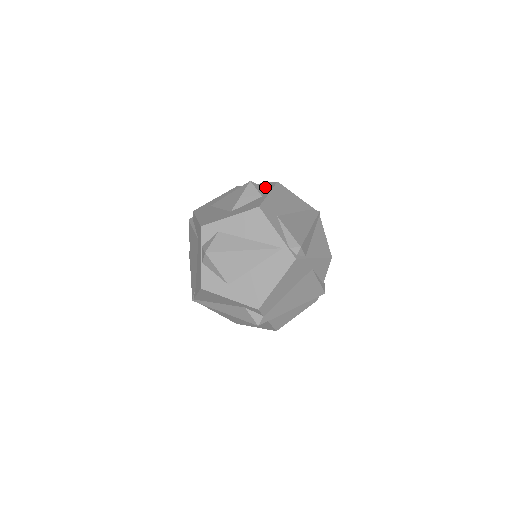
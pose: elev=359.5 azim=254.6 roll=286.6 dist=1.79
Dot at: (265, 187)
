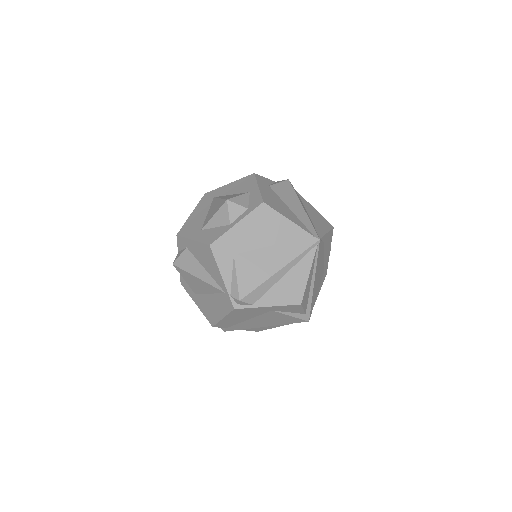
Dot at: (249, 204)
